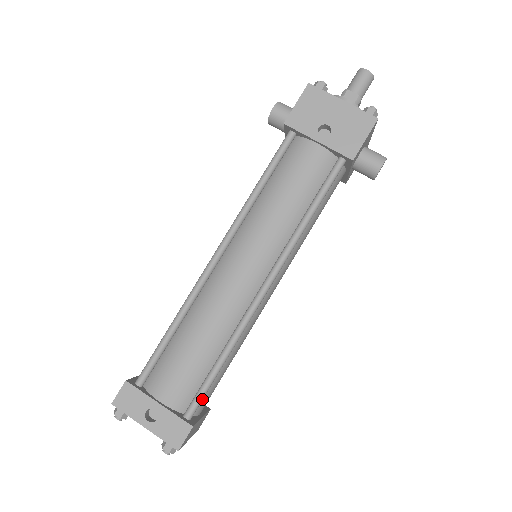
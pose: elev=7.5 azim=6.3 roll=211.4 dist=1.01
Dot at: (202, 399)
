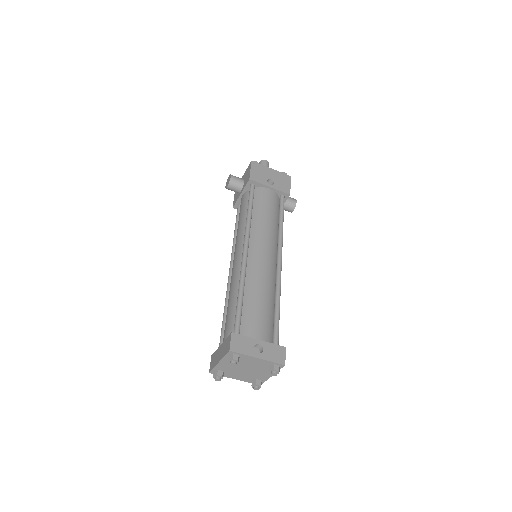
Dot at: (278, 334)
